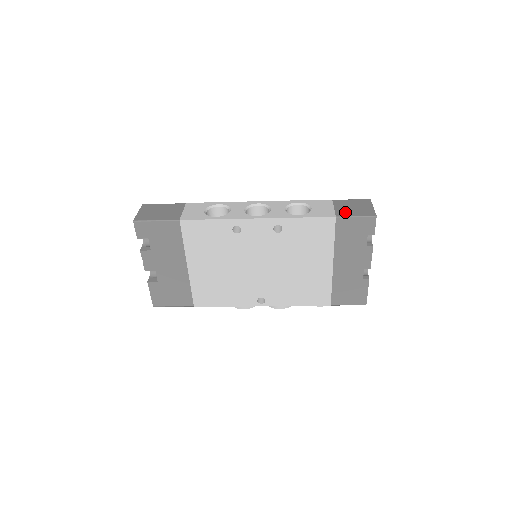
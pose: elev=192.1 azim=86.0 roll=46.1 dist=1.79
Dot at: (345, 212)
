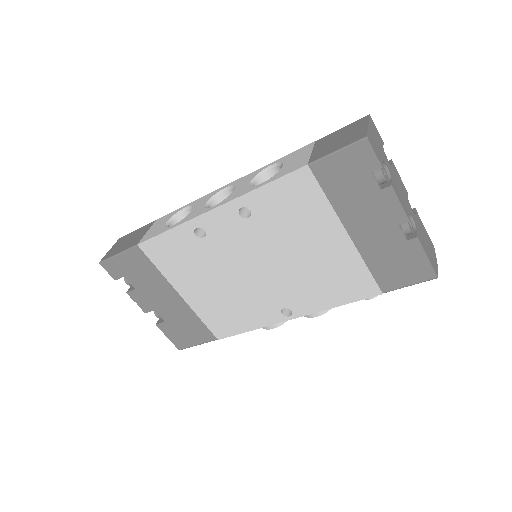
Dot at: (323, 151)
